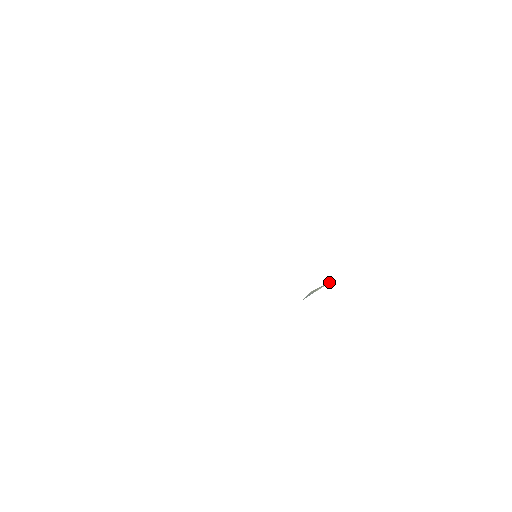
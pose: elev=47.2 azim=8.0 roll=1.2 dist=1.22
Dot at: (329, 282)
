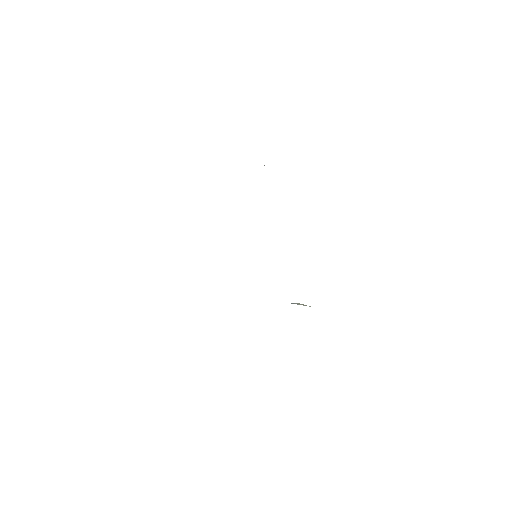
Dot at: occluded
